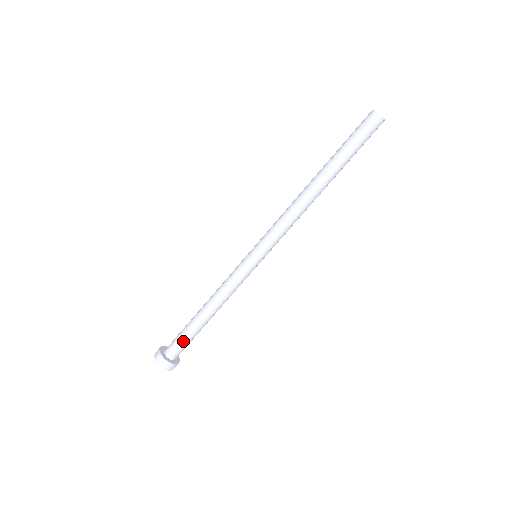
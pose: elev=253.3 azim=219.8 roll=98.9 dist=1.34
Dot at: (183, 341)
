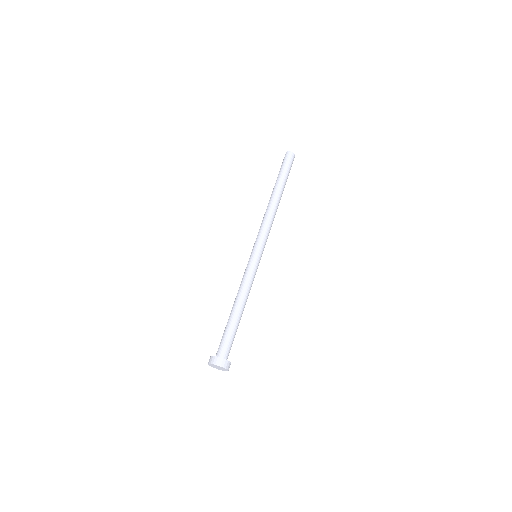
Dot at: (228, 338)
